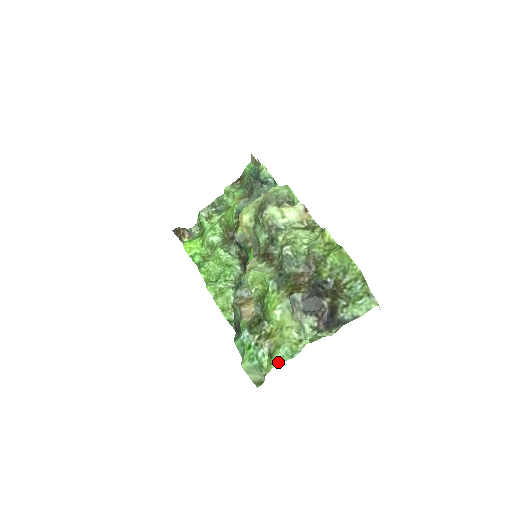
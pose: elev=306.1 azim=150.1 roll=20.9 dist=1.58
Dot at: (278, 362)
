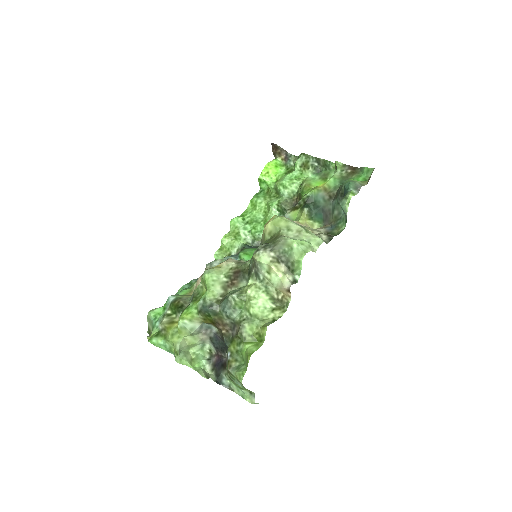
Dot at: (155, 344)
